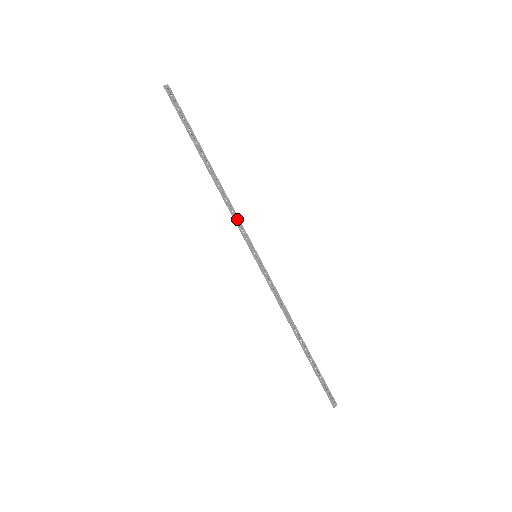
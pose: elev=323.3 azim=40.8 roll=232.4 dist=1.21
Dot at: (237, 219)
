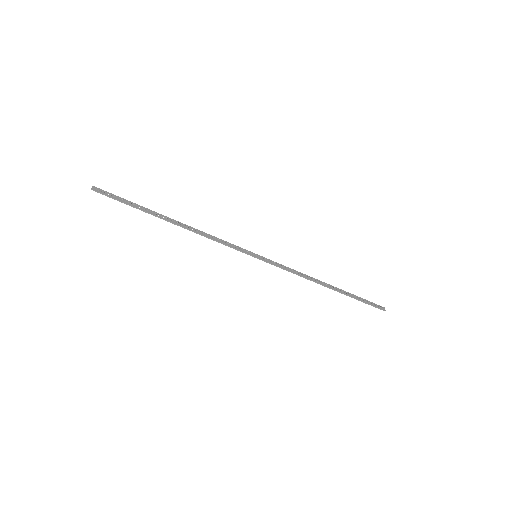
Dot at: (222, 242)
